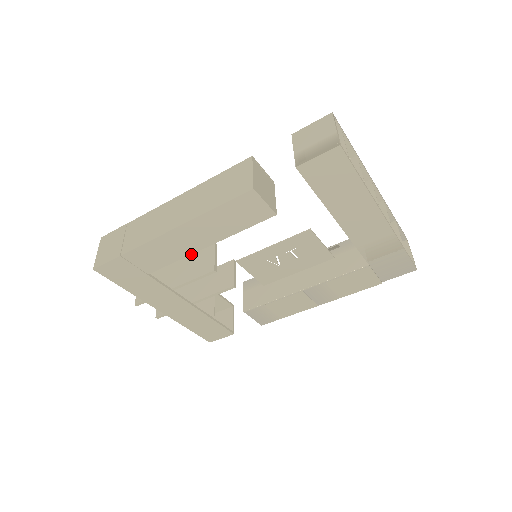
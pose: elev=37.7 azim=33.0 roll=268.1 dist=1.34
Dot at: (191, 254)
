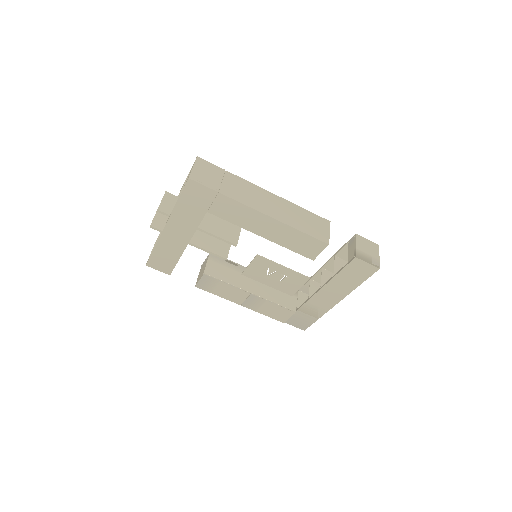
Dot at: occluded
